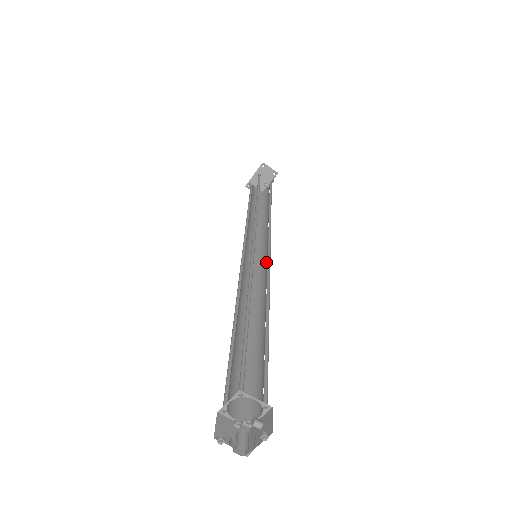
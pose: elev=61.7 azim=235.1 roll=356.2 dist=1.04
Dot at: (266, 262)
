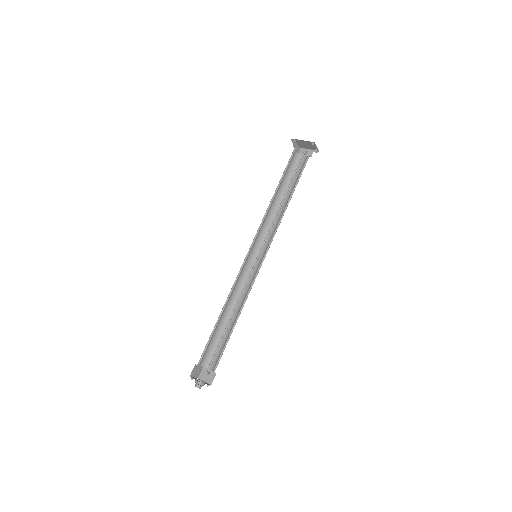
Dot at: (259, 261)
